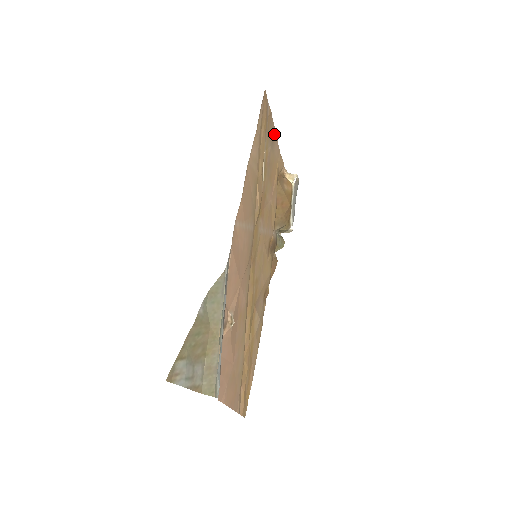
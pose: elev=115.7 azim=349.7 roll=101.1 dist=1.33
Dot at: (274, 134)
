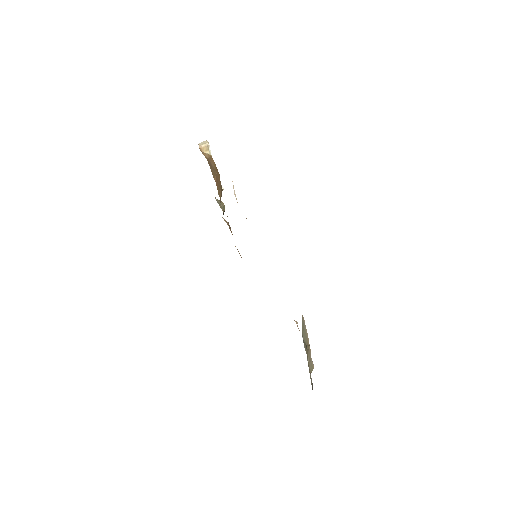
Dot at: occluded
